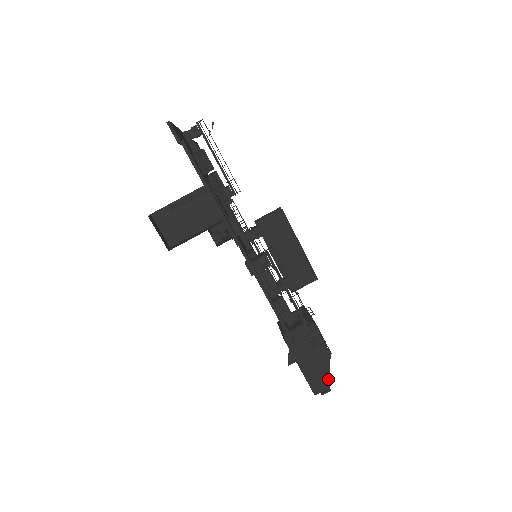
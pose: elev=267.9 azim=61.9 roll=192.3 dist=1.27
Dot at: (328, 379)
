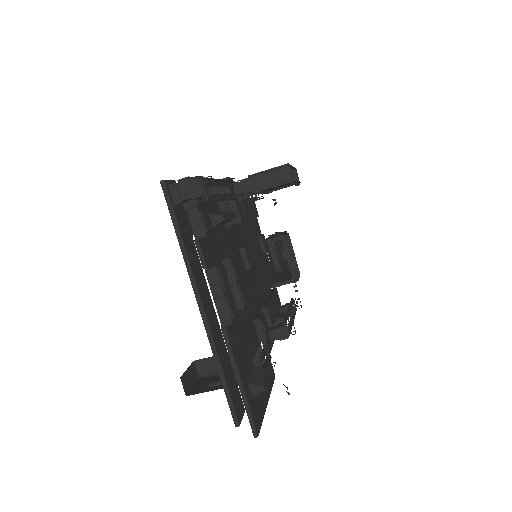
Dot at: occluded
